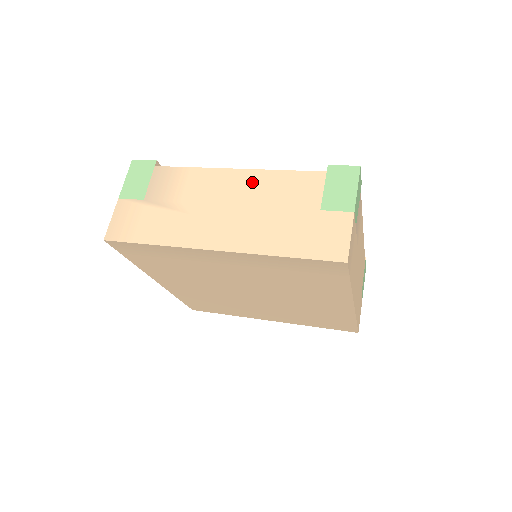
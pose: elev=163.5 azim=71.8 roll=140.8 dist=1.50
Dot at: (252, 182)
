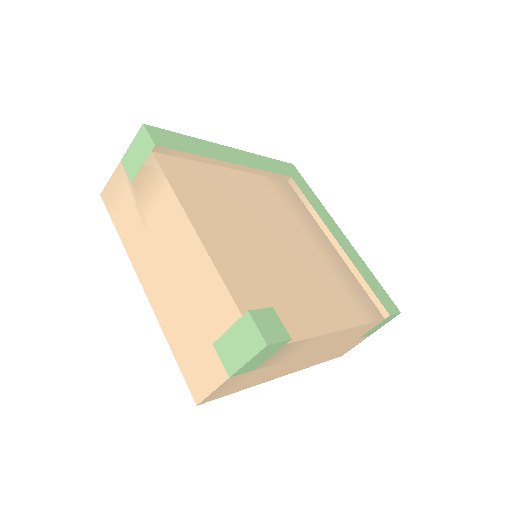
Dot at: (193, 256)
